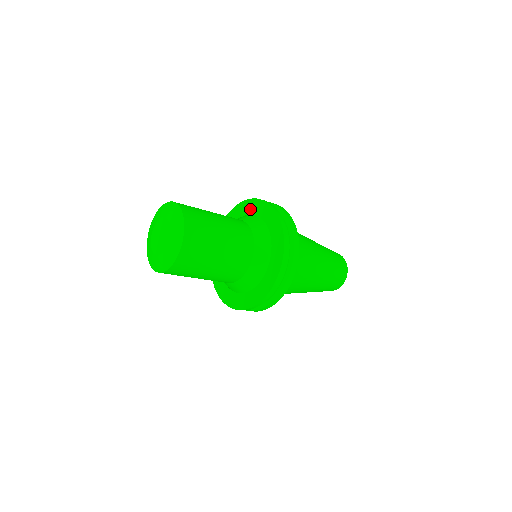
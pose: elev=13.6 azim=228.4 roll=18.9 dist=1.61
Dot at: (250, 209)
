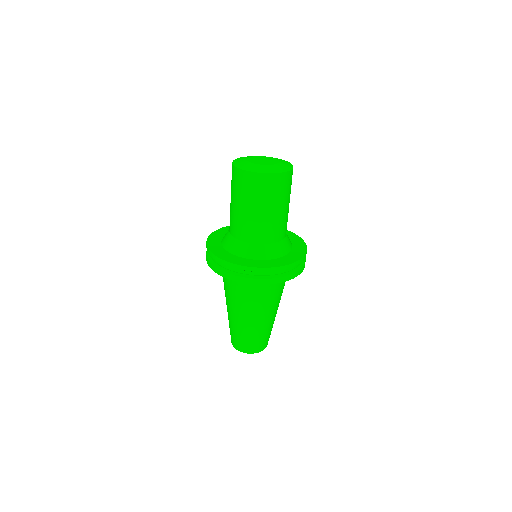
Dot at: occluded
